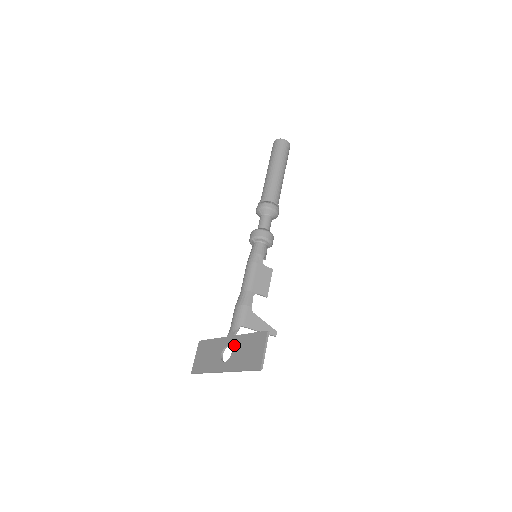
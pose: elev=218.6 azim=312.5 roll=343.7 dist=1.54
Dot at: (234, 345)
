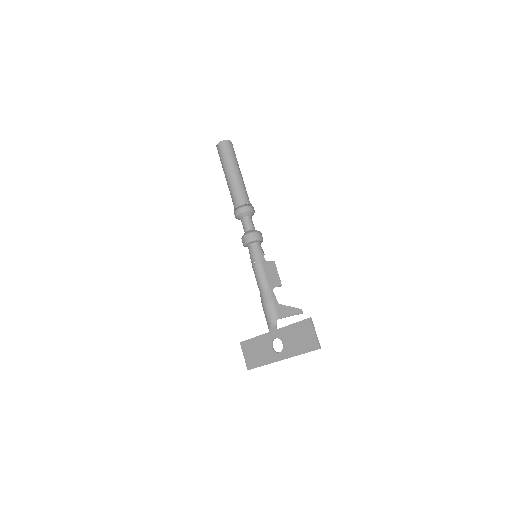
Dot at: (282, 337)
